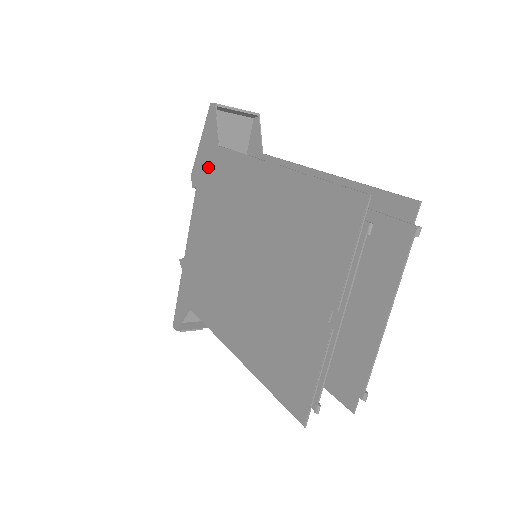
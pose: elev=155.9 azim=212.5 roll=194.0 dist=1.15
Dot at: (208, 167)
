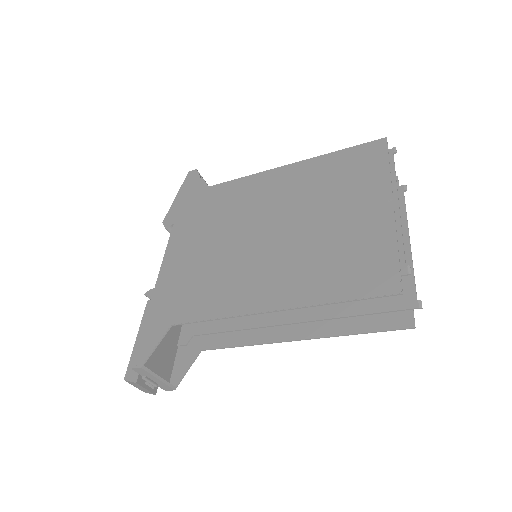
Dot at: (192, 205)
